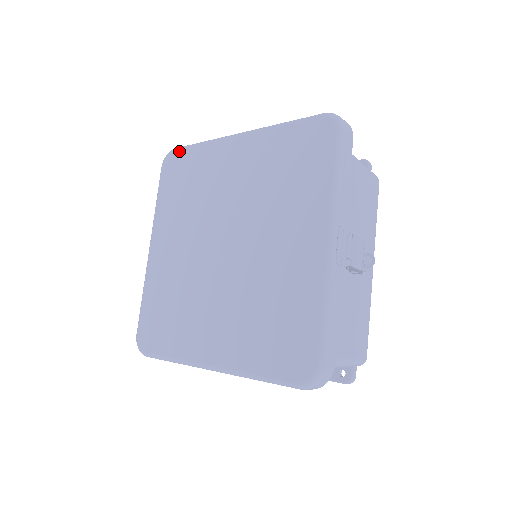
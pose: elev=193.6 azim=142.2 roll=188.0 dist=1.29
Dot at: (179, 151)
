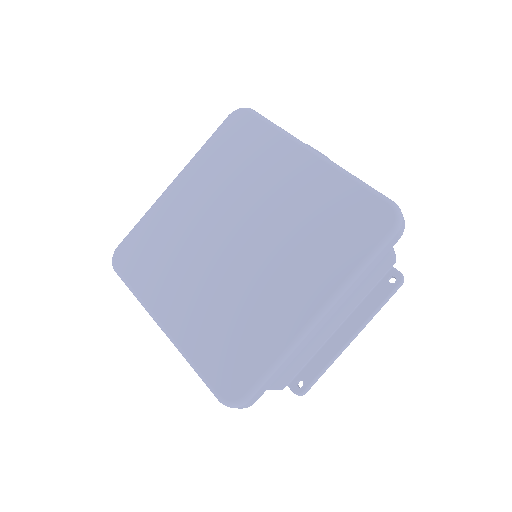
Dot at: (124, 242)
